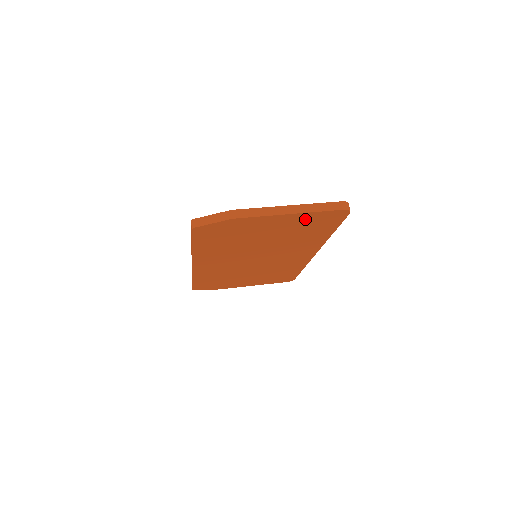
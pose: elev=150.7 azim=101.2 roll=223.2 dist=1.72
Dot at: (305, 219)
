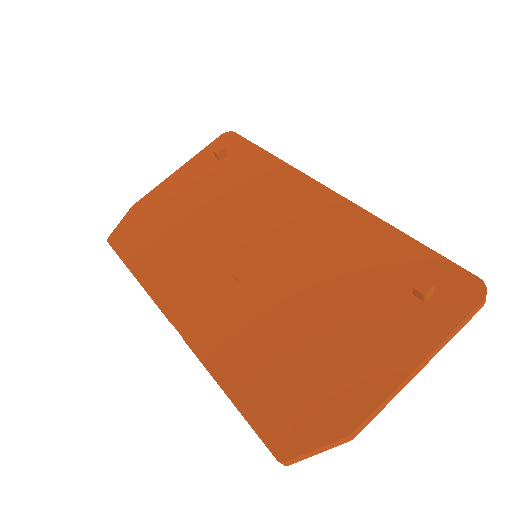
Dot at: occluded
